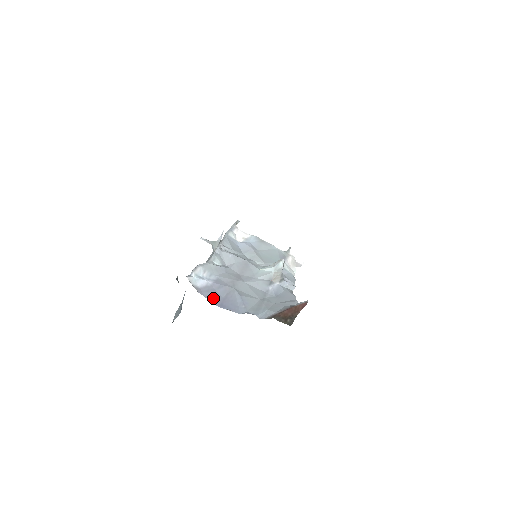
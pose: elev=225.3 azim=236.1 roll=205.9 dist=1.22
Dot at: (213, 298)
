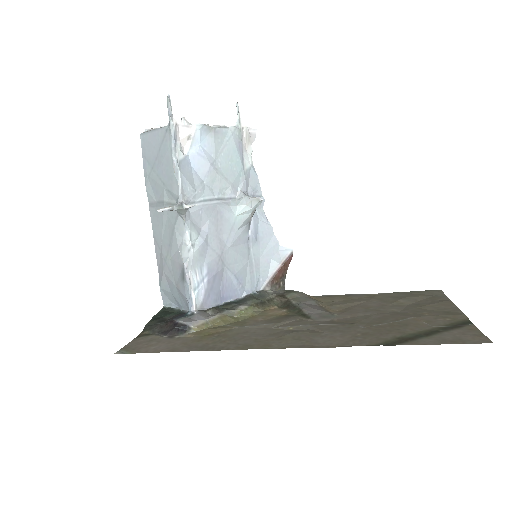
Dot at: (215, 299)
